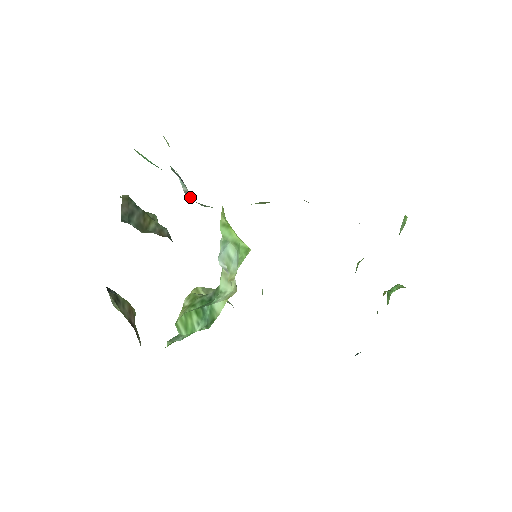
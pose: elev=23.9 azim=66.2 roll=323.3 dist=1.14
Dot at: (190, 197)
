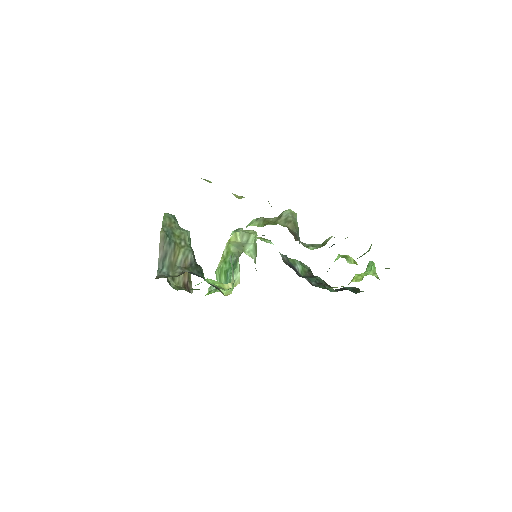
Dot at: occluded
